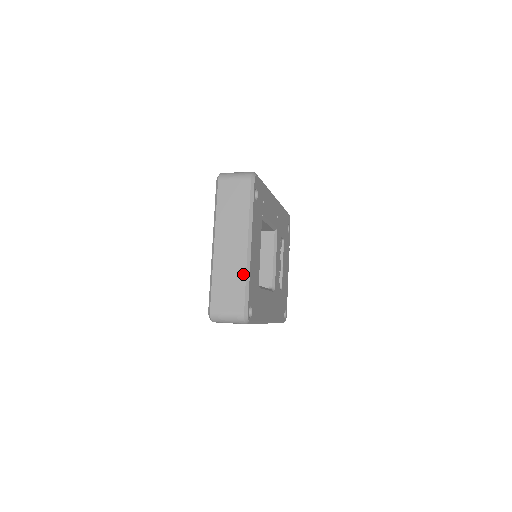
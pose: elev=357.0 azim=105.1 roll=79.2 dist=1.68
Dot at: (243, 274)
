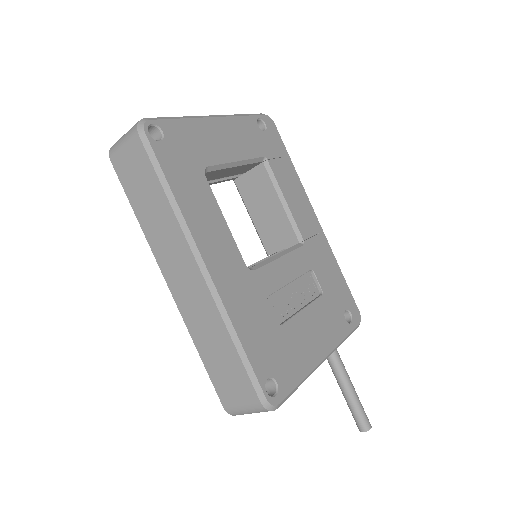
Dot at: occluded
